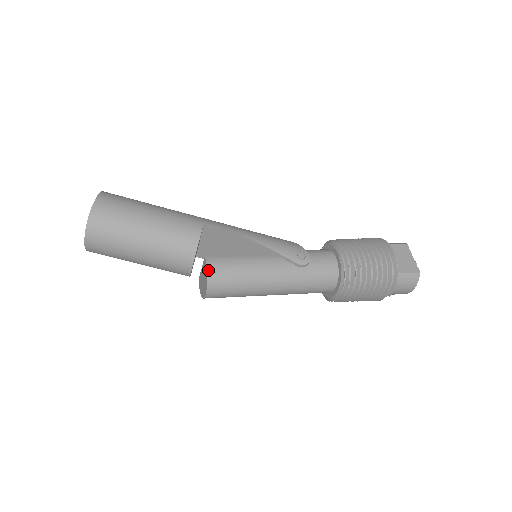
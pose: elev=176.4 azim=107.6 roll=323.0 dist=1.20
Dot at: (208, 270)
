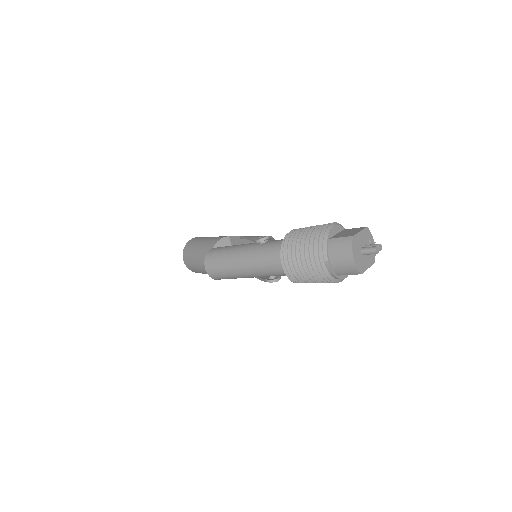
Dot at: (209, 251)
